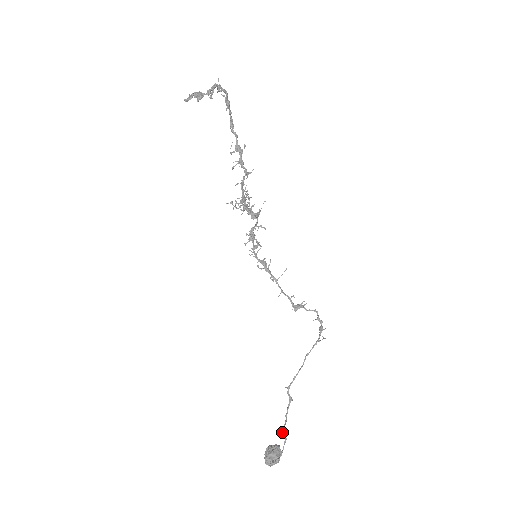
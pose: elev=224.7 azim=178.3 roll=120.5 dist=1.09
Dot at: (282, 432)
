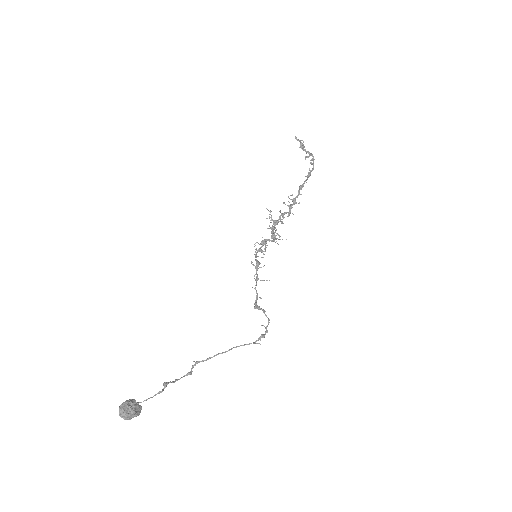
Dot at: (164, 384)
